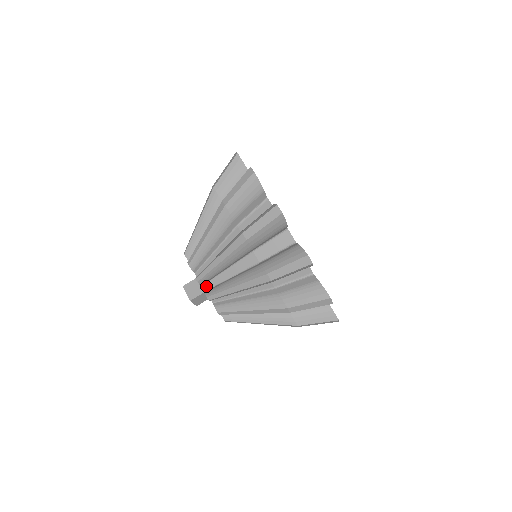
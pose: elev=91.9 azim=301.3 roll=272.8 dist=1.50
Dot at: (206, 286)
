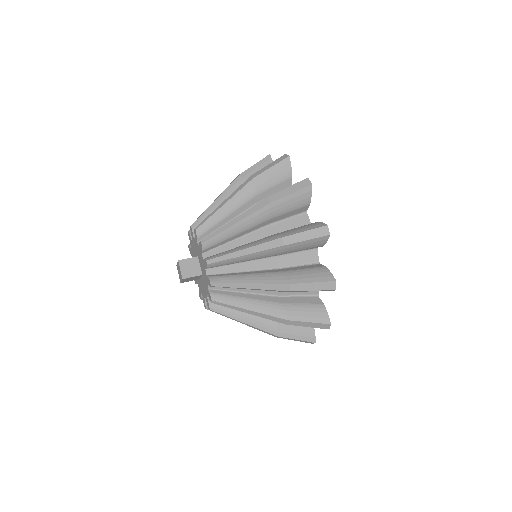
Dot at: occluded
